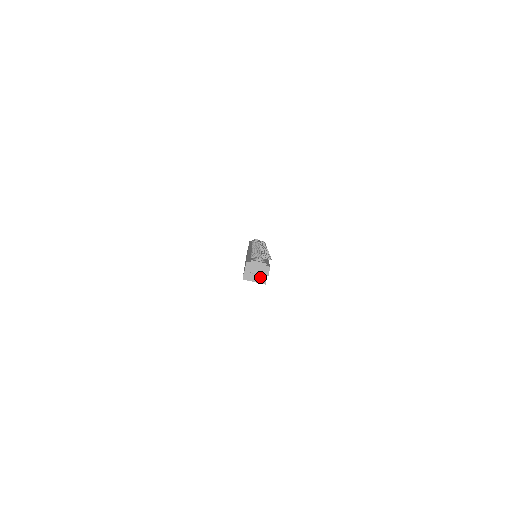
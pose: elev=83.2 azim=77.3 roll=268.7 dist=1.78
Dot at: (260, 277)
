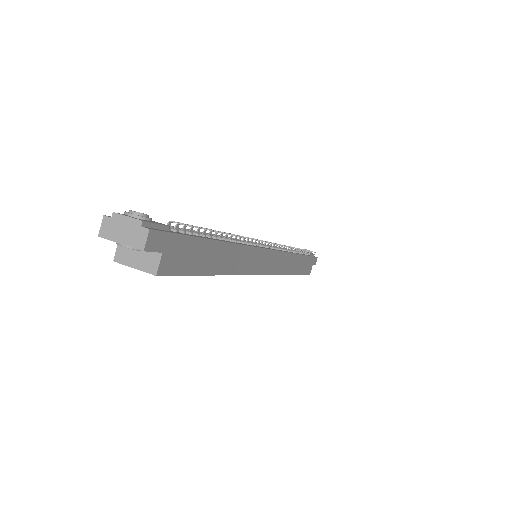
Dot at: (147, 258)
